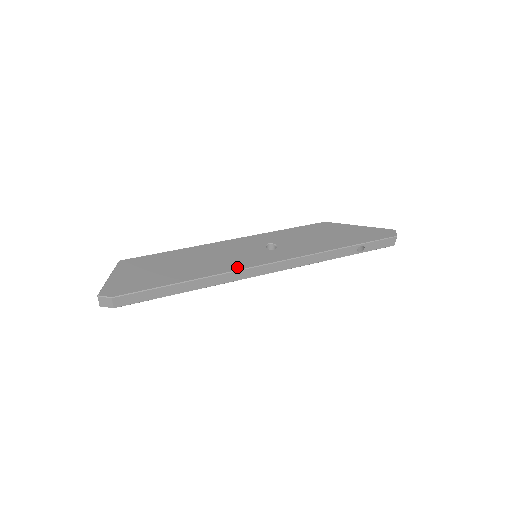
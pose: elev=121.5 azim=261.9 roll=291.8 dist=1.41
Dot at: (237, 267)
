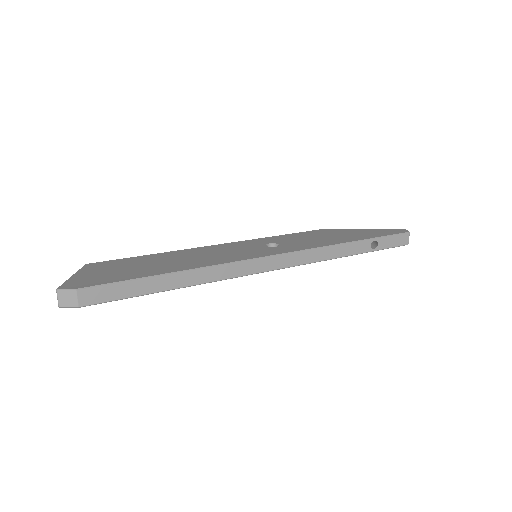
Dot at: (237, 259)
